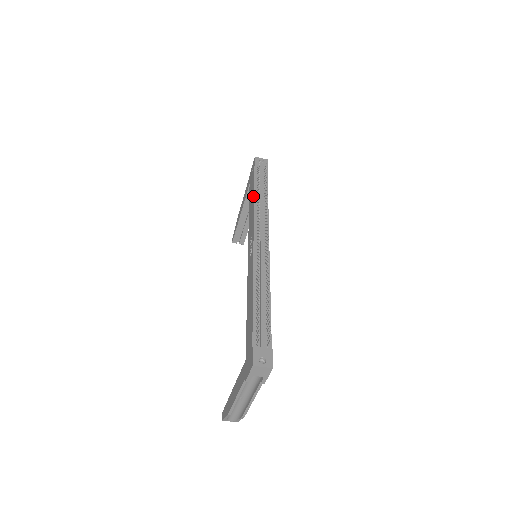
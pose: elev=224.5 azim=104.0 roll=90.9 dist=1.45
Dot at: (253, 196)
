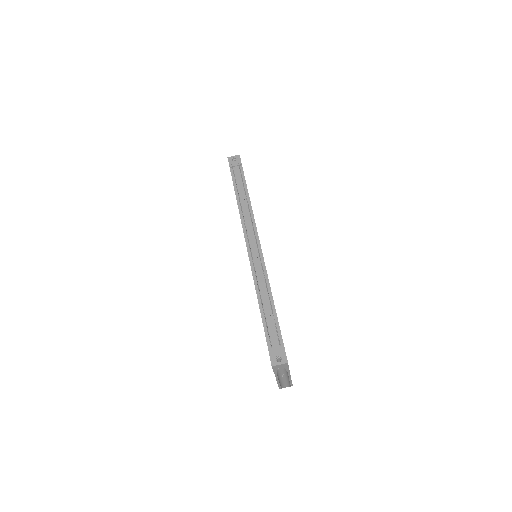
Dot at: occluded
